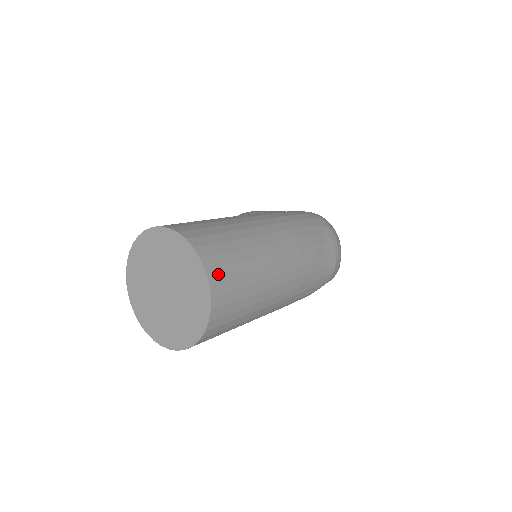
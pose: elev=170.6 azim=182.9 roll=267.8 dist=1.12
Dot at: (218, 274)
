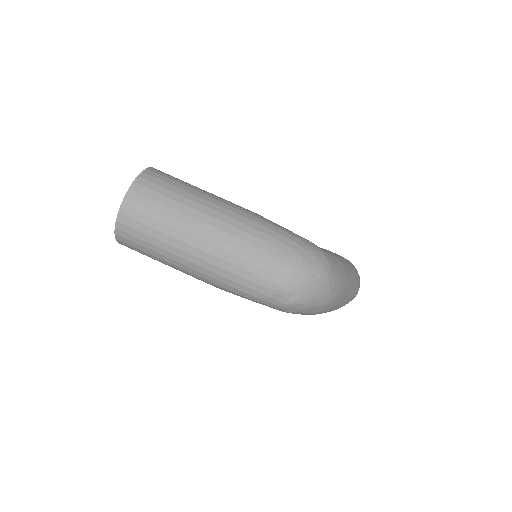
Dot at: (136, 196)
